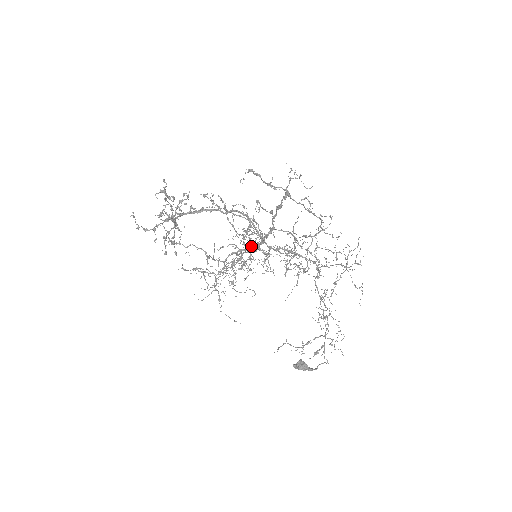
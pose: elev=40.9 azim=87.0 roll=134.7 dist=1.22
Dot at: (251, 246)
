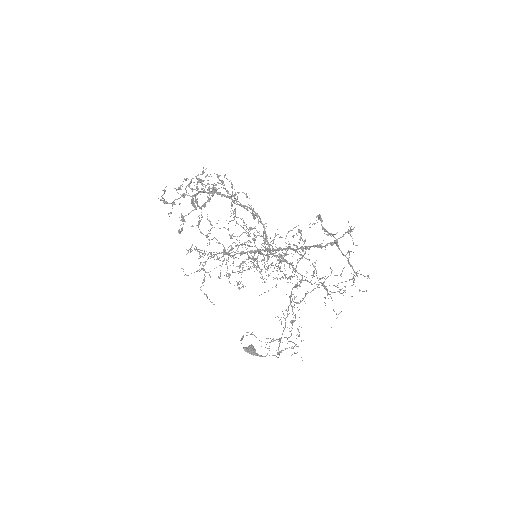
Dot at: (259, 249)
